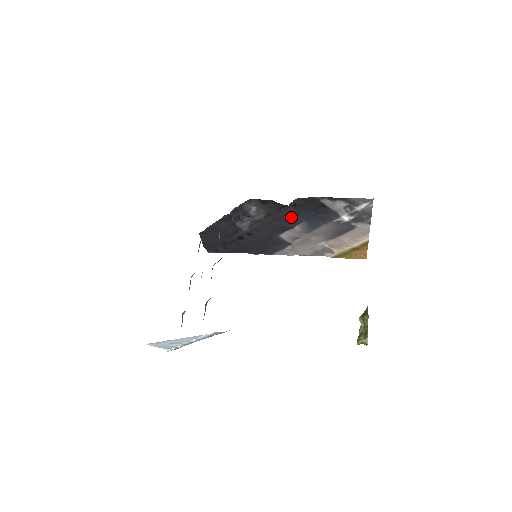
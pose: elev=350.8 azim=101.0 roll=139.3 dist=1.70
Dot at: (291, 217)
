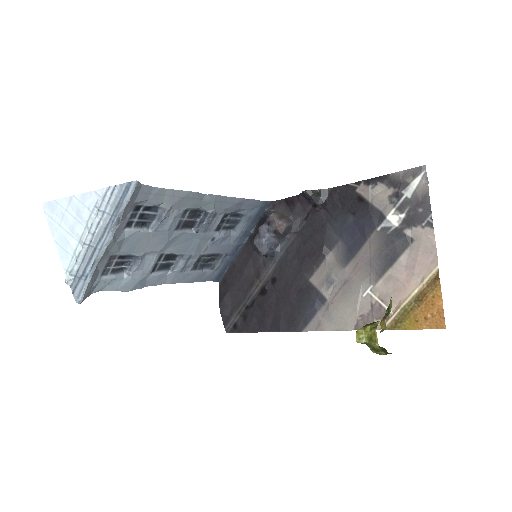
Dot at: (322, 231)
